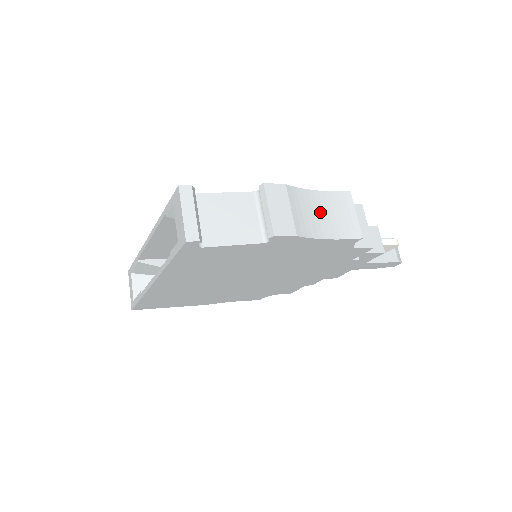
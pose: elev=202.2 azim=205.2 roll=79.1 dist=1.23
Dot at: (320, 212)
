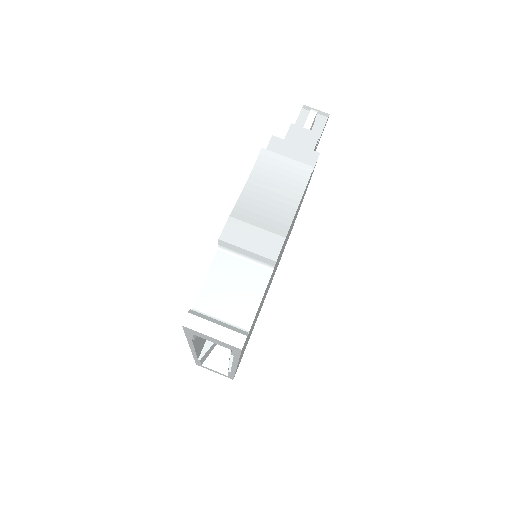
Dot at: (269, 195)
